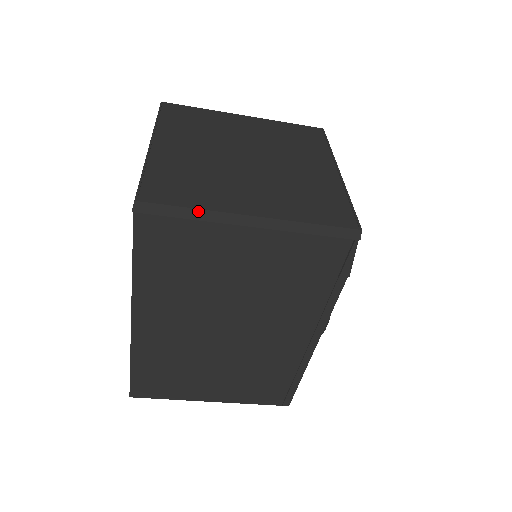
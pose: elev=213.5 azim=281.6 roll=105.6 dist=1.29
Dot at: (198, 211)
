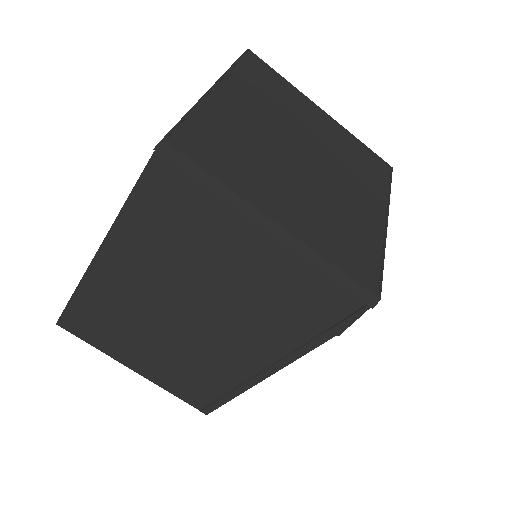
Dot at: (224, 187)
